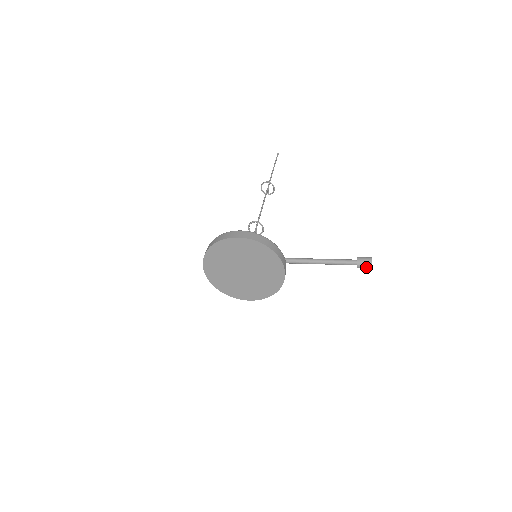
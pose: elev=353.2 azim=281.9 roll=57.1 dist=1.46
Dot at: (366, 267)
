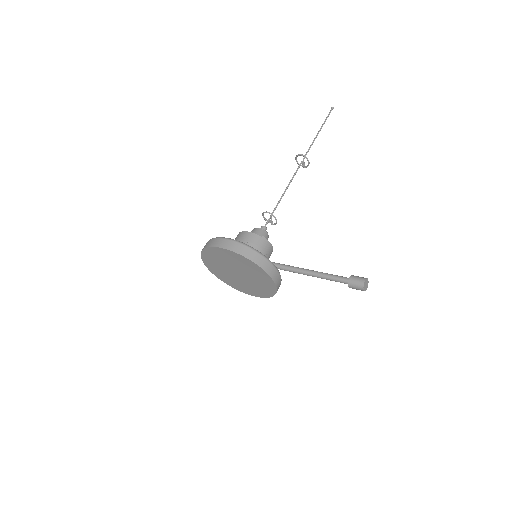
Dot at: (358, 289)
